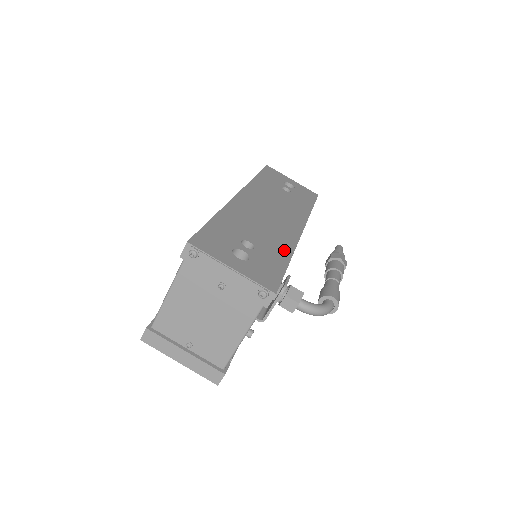
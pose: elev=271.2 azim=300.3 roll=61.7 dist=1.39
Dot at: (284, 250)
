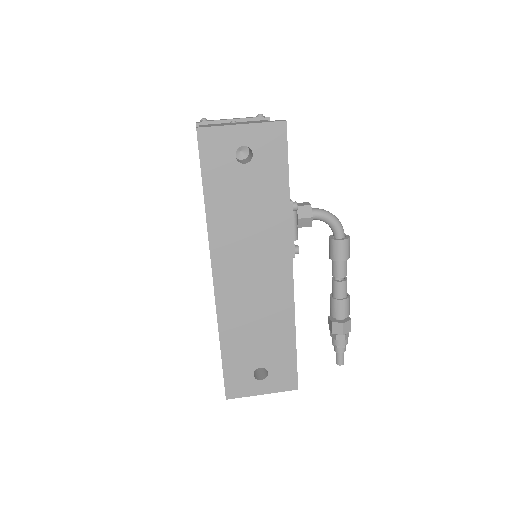
Dot at: occluded
